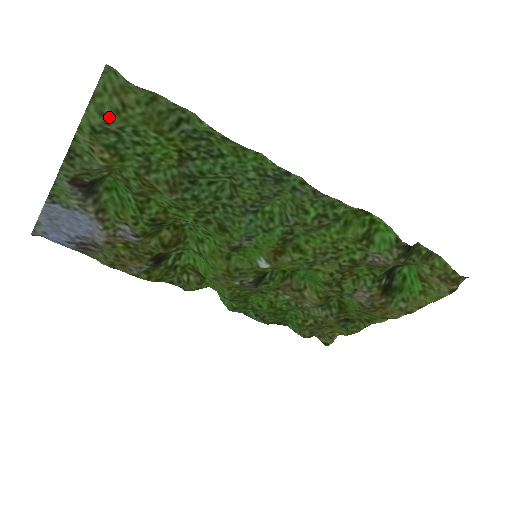
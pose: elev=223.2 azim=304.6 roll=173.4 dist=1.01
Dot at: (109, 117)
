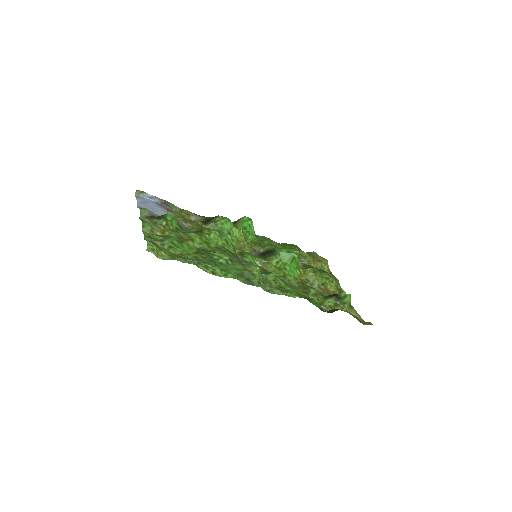
Dot at: (155, 244)
